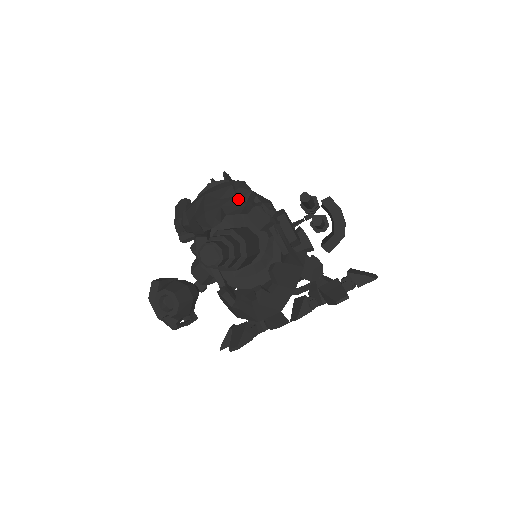
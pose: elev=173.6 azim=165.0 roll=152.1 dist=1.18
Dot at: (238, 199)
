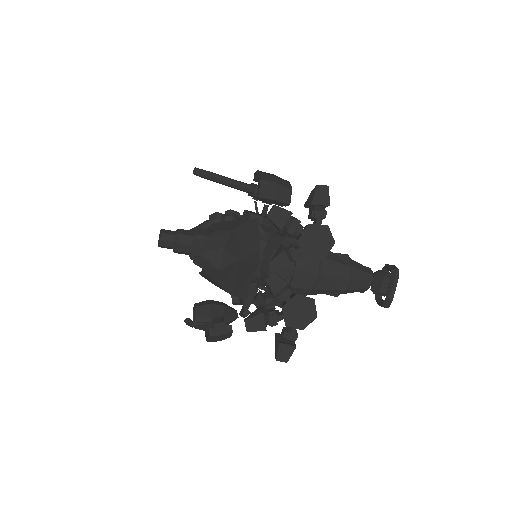
Dot at: (208, 220)
